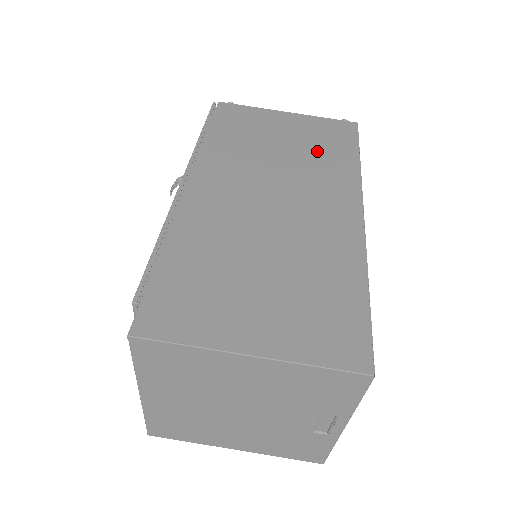
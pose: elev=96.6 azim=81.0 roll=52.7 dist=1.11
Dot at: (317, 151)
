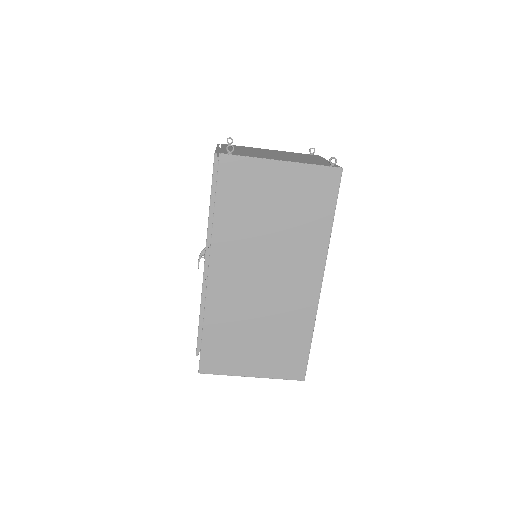
Dot at: (301, 219)
